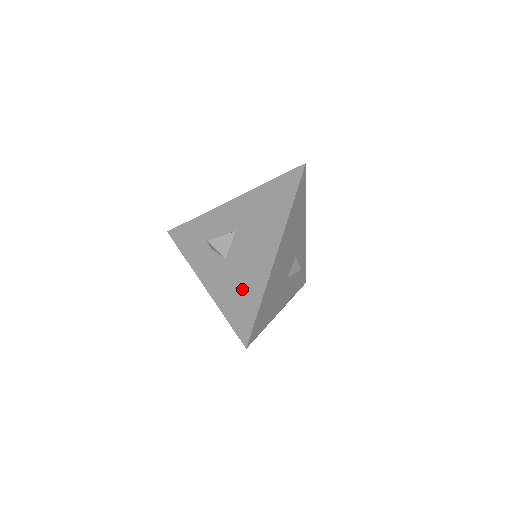
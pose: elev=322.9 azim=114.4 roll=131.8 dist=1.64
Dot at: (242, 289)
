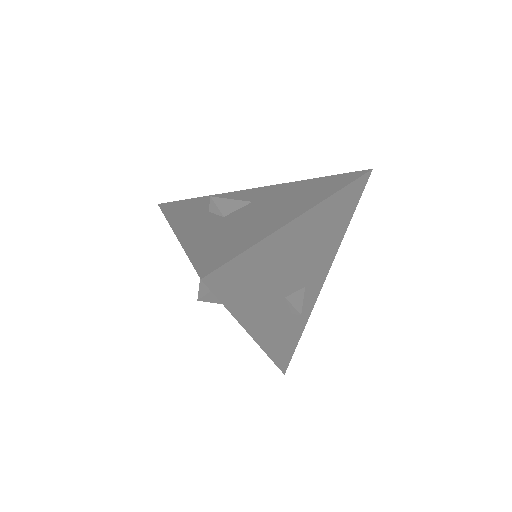
Dot at: (232, 234)
